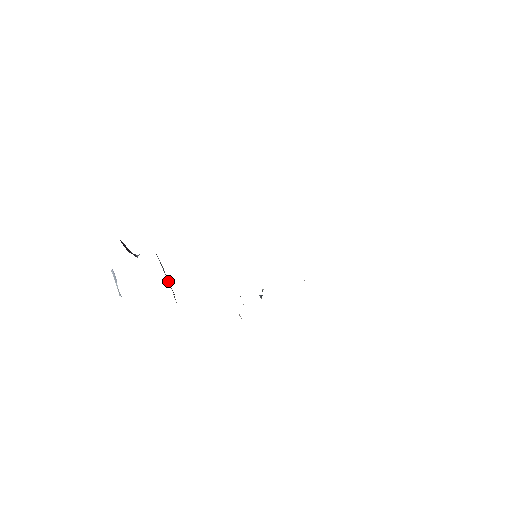
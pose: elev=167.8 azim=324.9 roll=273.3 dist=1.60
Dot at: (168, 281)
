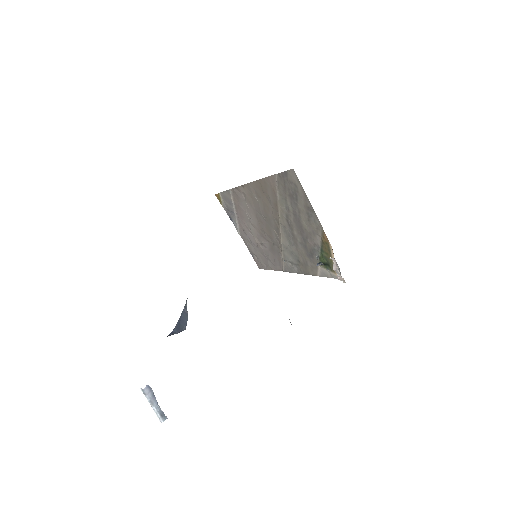
Dot at: occluded
